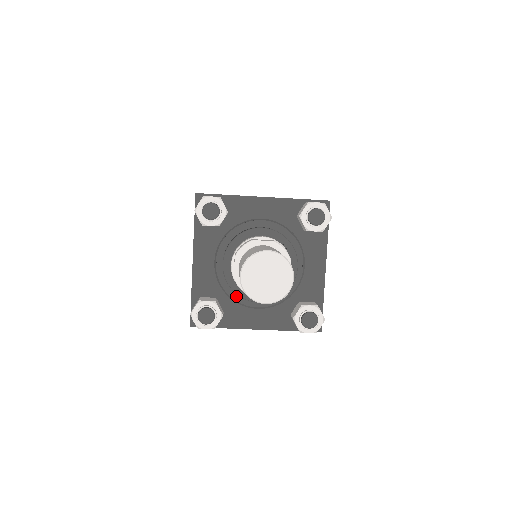
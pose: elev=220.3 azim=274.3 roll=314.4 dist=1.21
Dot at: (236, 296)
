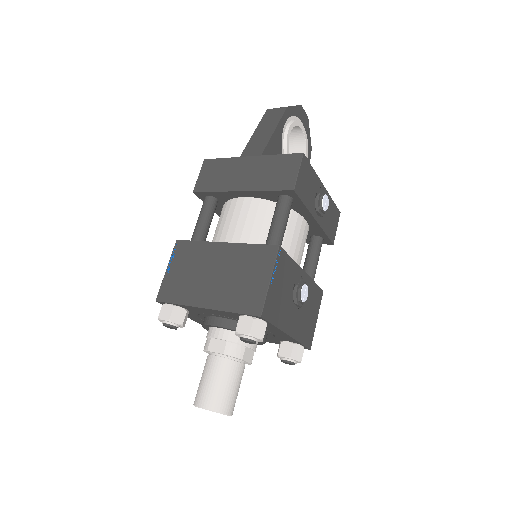
Dot at: occluded
